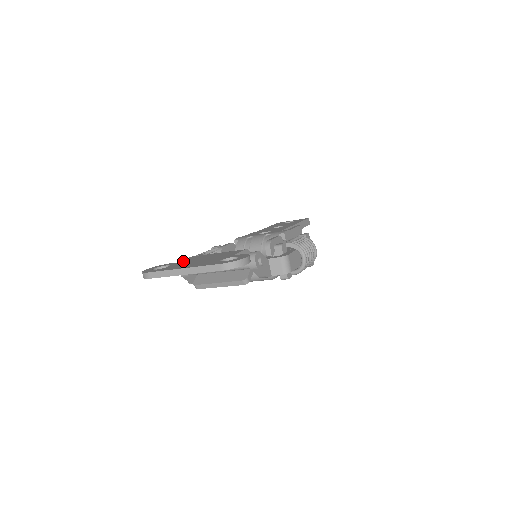
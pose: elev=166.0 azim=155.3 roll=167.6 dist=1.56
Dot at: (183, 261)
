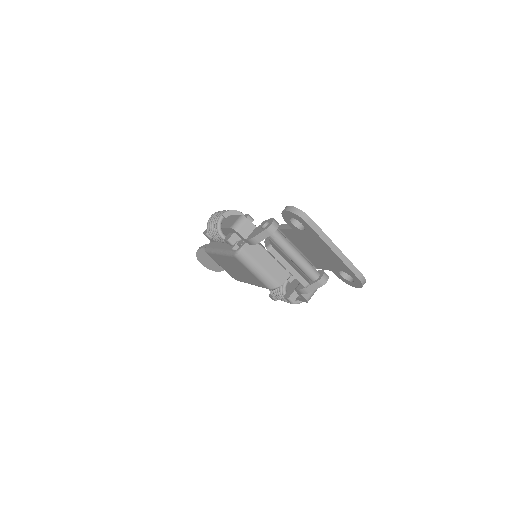
Dot at: occluded
